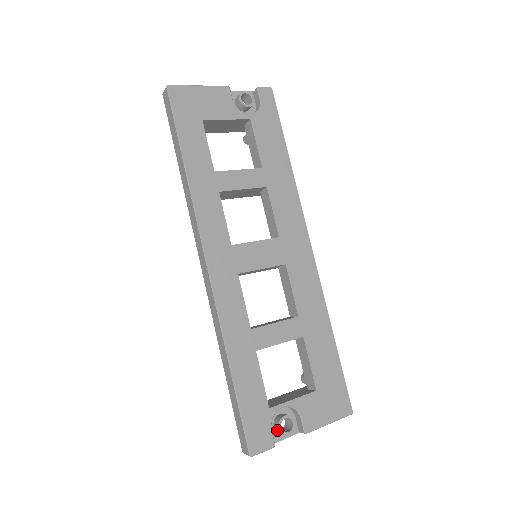
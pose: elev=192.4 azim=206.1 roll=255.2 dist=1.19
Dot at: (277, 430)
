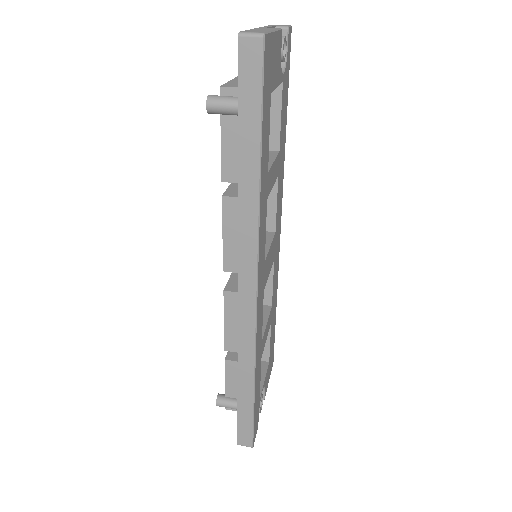
Dot at: occluded
